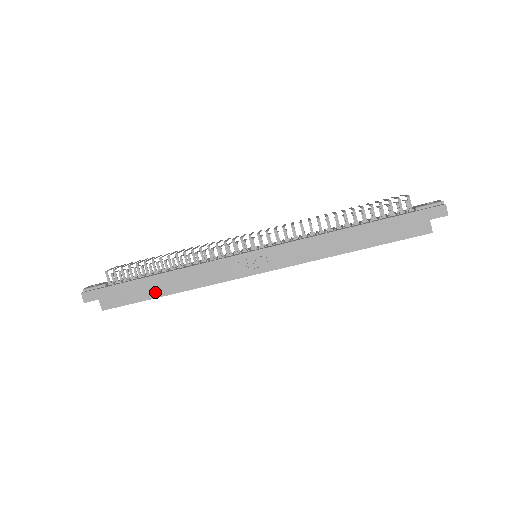
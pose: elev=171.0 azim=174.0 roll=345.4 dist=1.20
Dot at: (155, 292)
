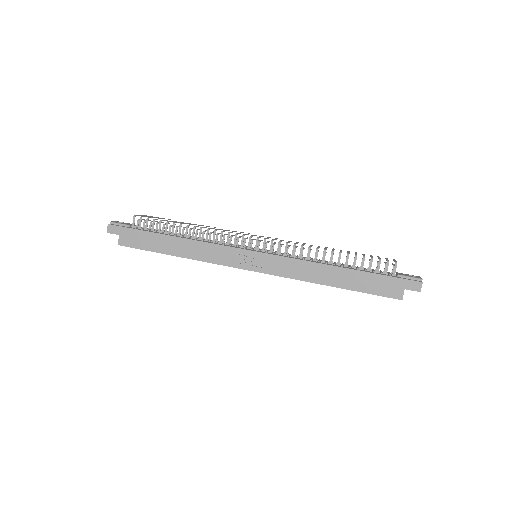
Dot at: (165, 249)
